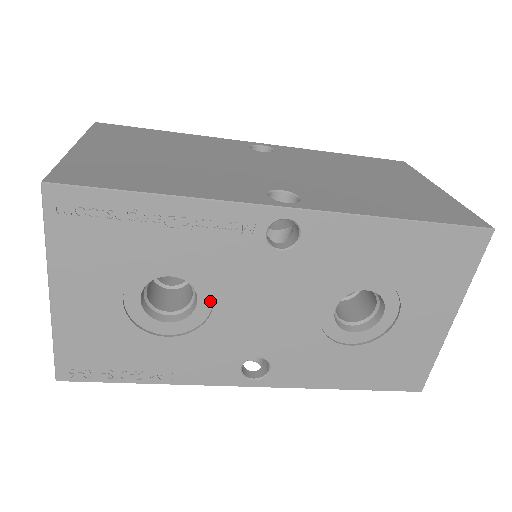
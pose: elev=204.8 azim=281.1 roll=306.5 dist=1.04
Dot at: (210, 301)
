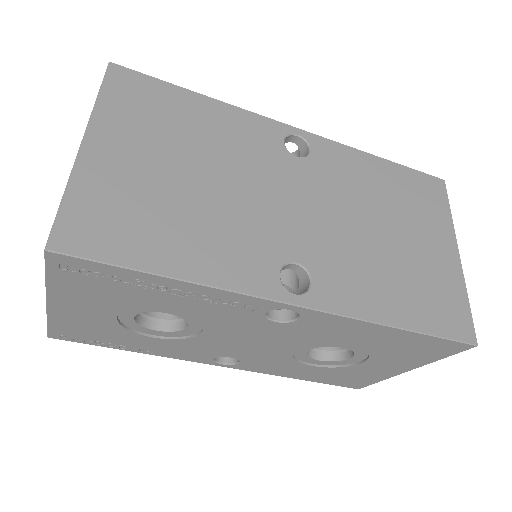
Dot at: (199, 329)
